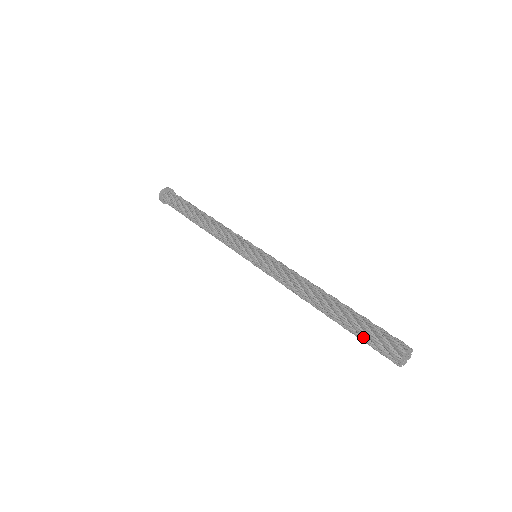
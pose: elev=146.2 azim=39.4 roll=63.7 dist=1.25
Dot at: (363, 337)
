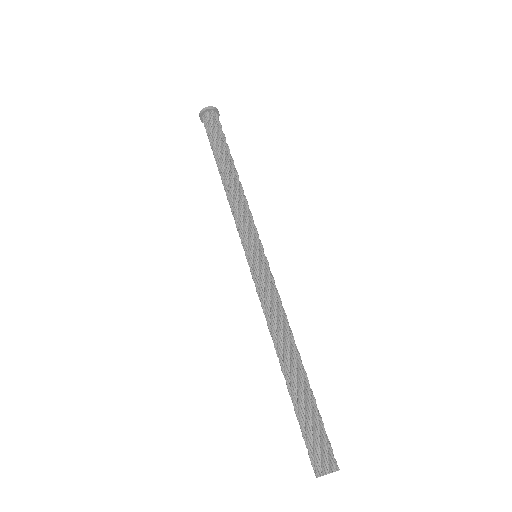
Dot at: occluded
